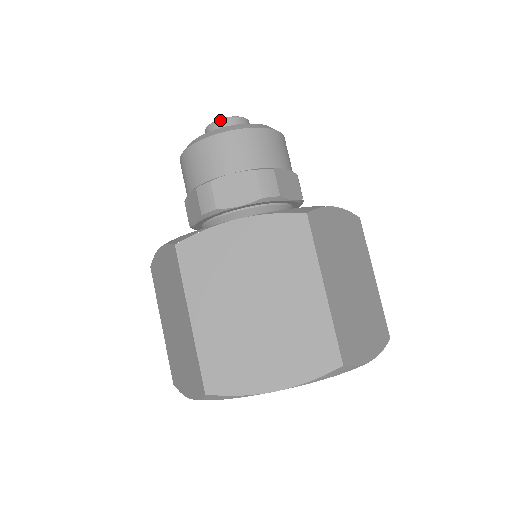
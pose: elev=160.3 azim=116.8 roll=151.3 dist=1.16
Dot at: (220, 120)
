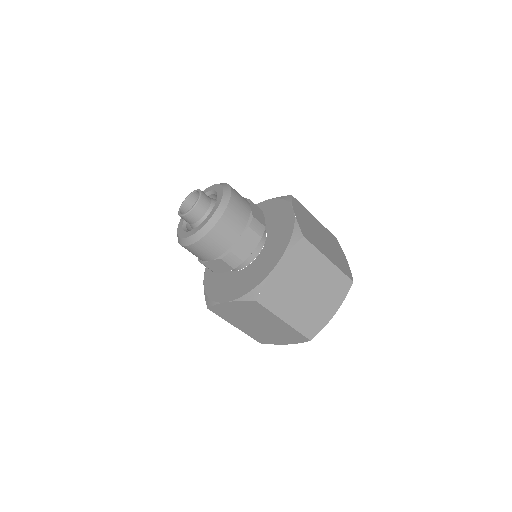
Dot at: (194, 208)
